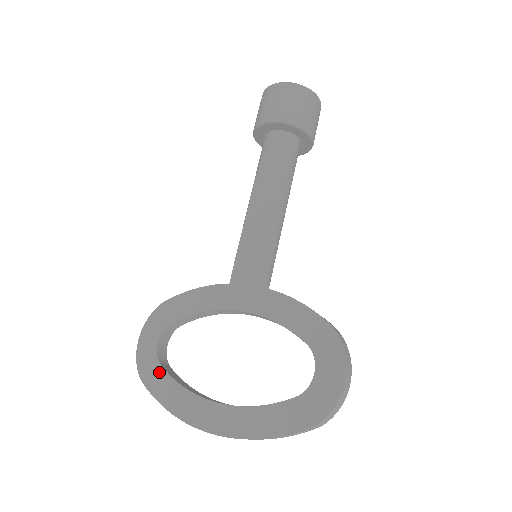
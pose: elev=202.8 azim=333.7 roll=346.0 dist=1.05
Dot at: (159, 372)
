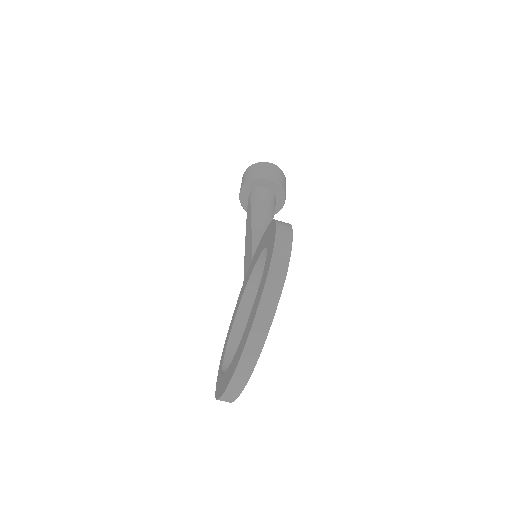
Dot at: (221, 380)
